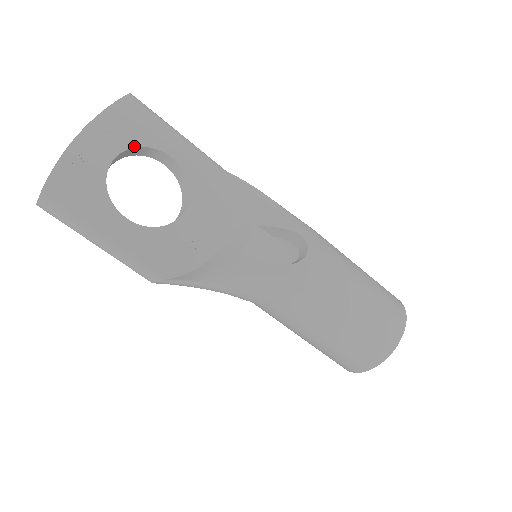
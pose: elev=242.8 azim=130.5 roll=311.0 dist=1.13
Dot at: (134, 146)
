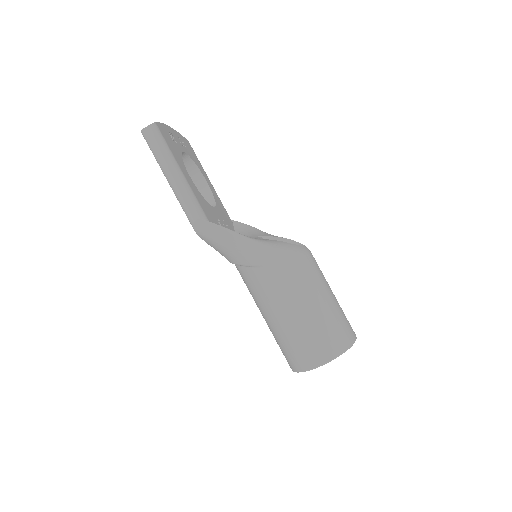
Dot at: (192, 159)
